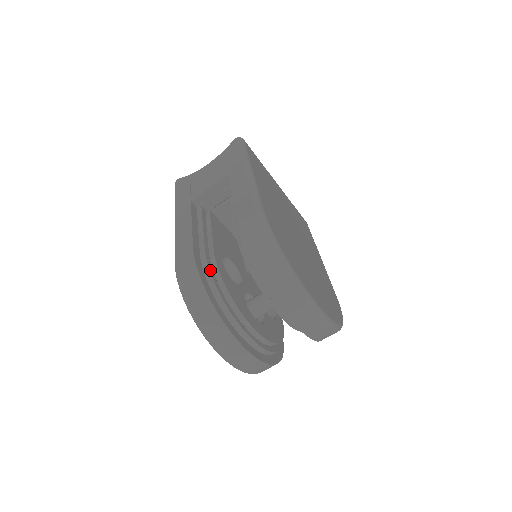
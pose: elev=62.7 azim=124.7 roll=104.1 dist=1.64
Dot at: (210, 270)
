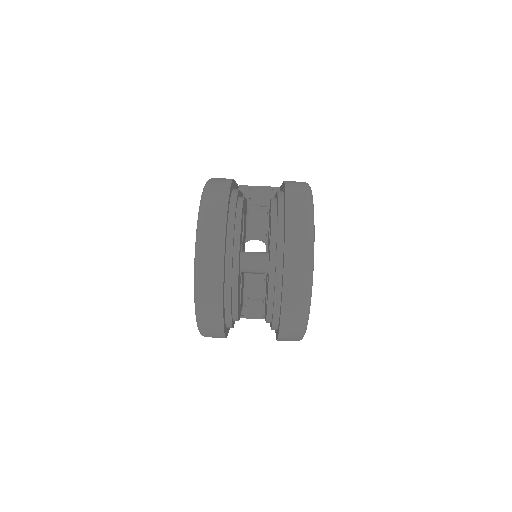
Dot at: occluded
